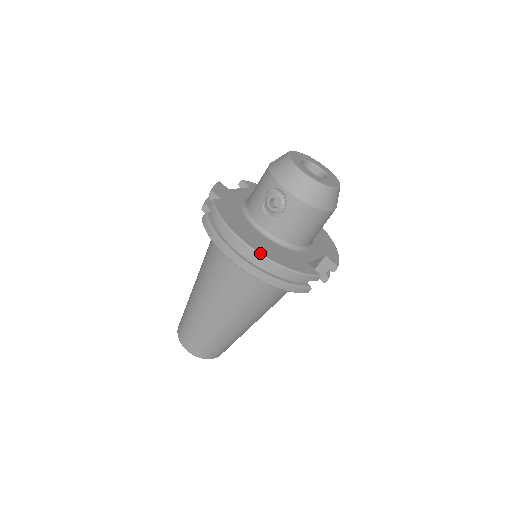
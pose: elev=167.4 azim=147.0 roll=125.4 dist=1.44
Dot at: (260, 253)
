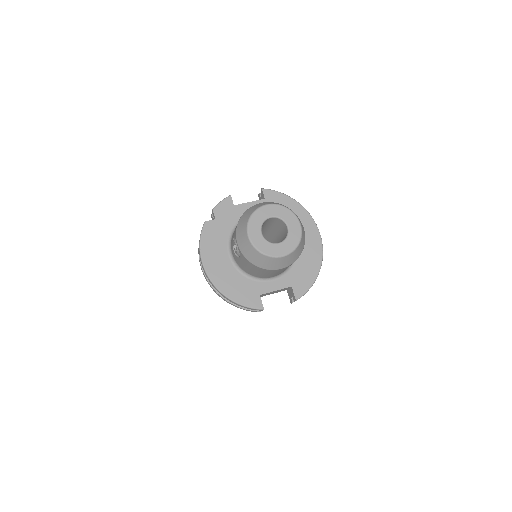
Dot at: (213, 283)
